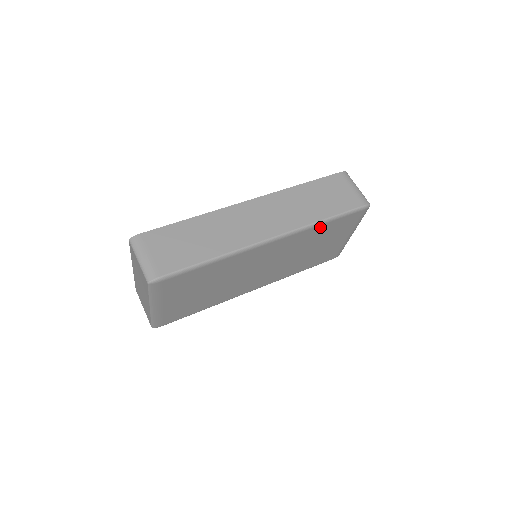
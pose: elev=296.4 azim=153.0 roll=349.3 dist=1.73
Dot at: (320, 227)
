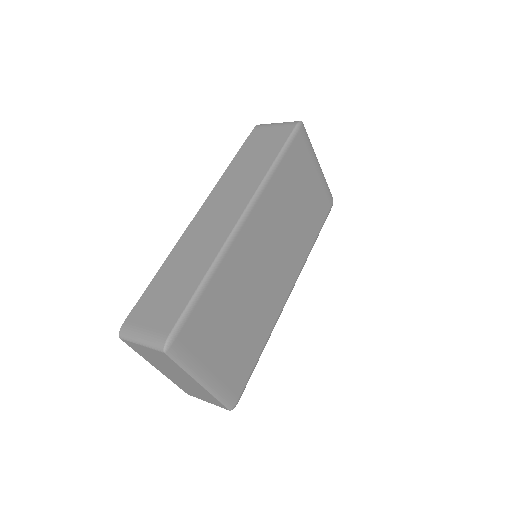
Dot at: (278, 173)
